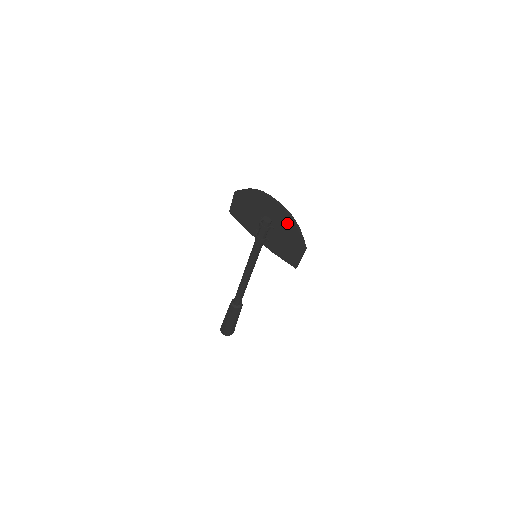
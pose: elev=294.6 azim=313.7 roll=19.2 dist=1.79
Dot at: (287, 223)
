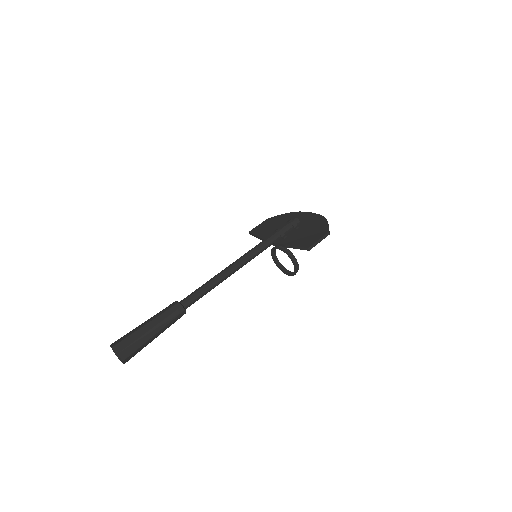
Dot at: (317, 221)
